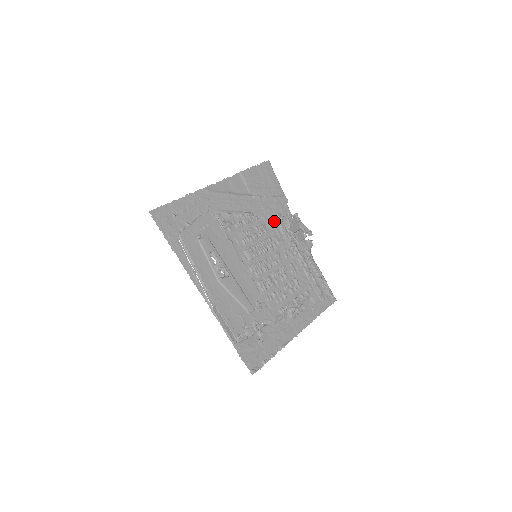
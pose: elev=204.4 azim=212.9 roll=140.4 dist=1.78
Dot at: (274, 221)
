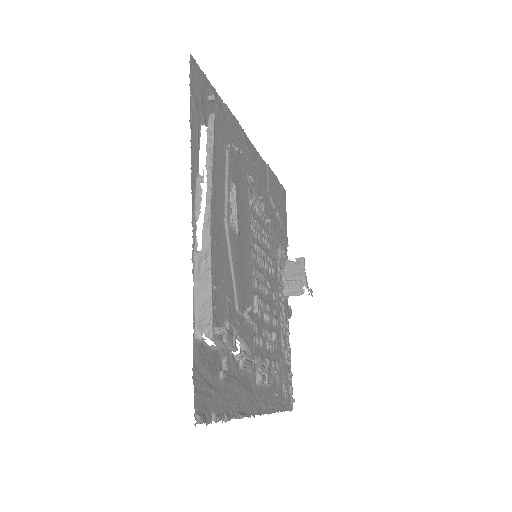
Dot at: (276, 246)
